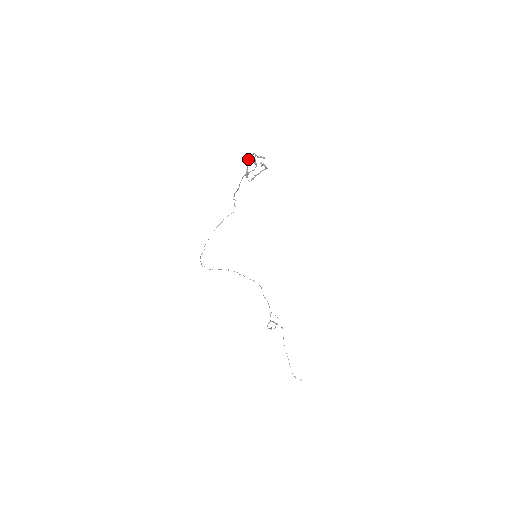
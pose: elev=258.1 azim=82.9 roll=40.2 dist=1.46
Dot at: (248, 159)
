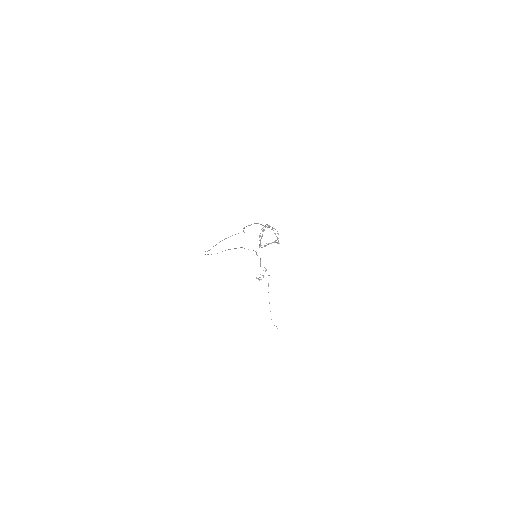
Dot at: (263, 231)
